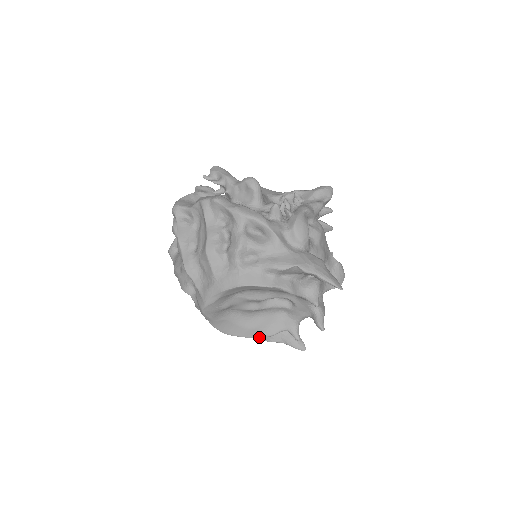
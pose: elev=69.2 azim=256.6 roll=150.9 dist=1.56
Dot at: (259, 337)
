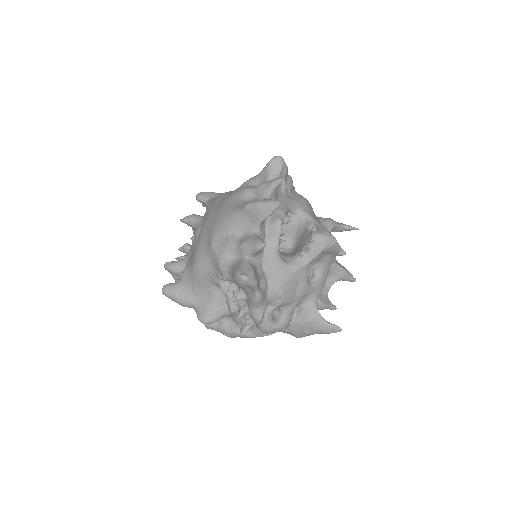
Dot at: occluded
